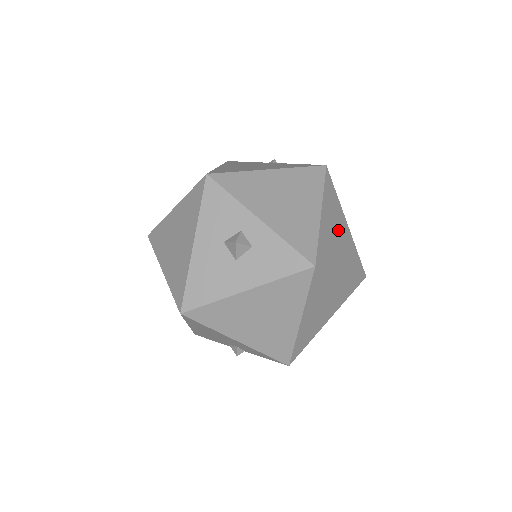
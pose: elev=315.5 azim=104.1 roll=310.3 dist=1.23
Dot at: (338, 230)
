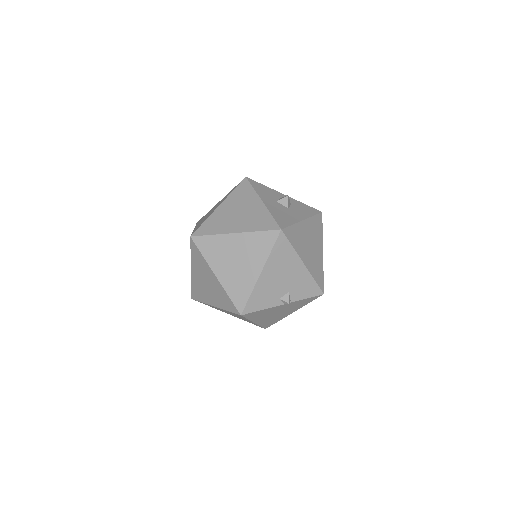
Dot at: occluded
